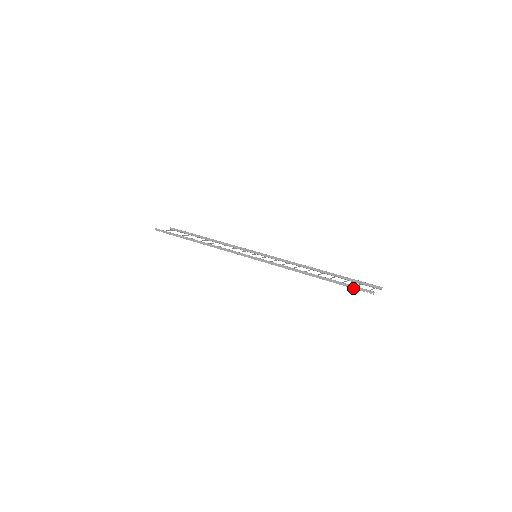
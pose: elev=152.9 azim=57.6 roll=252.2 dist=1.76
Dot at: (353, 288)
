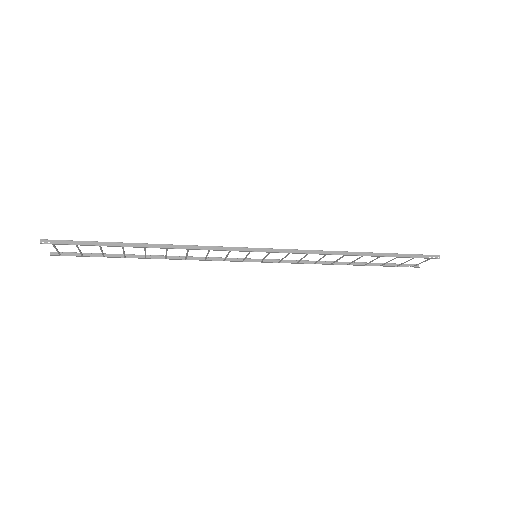
Dot at: (416, 257)
